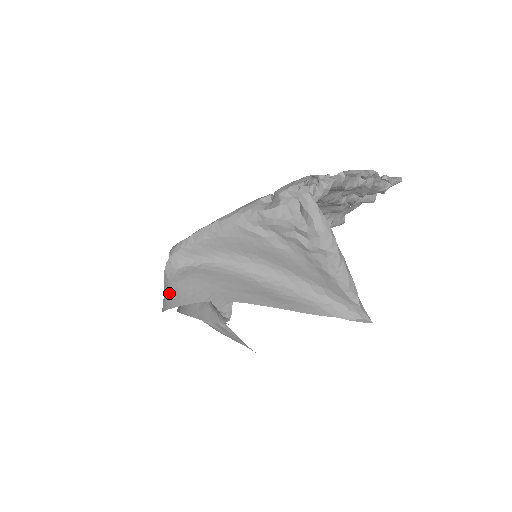
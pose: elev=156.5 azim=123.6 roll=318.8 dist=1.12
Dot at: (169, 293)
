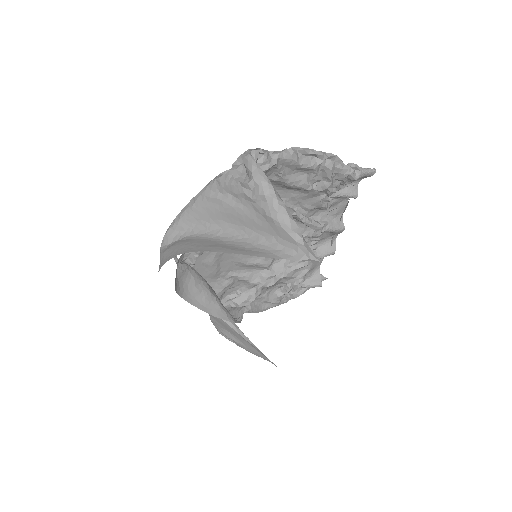
Dot at: (160, 263)
